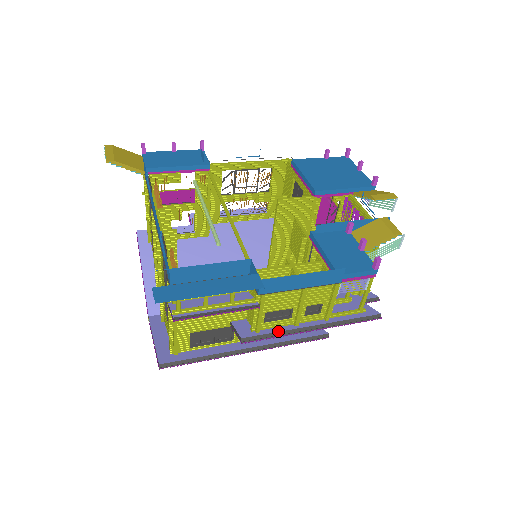
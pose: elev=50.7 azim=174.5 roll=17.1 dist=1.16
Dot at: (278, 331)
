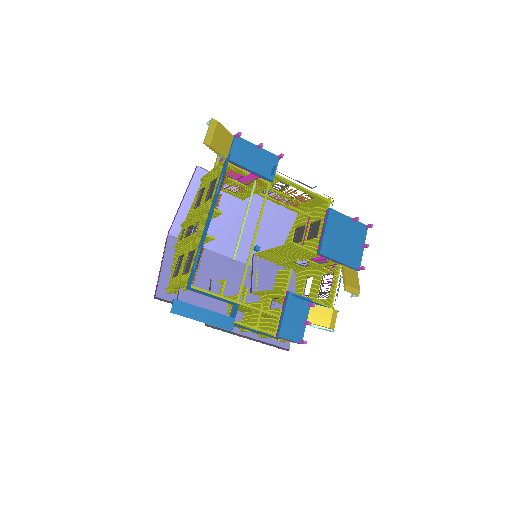
Dot at: occluded
